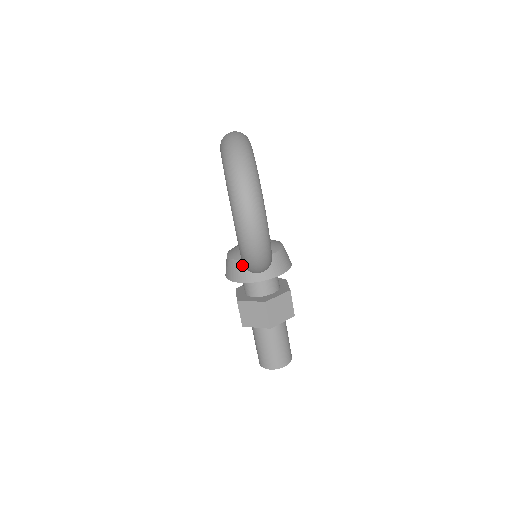
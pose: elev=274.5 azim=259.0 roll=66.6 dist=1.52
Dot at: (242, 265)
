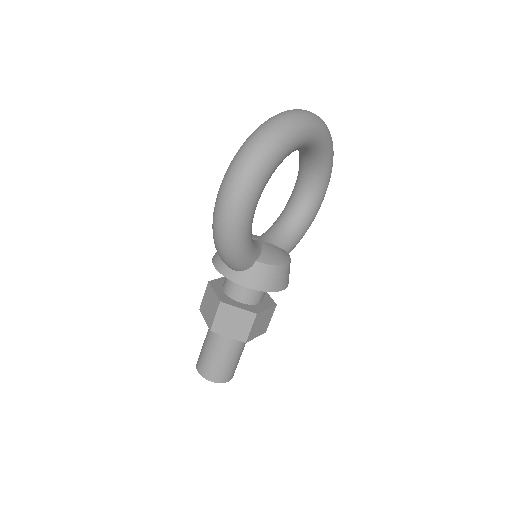
Dot at: occluded
